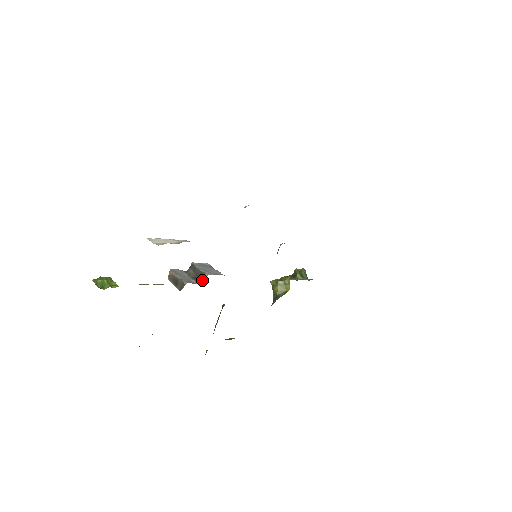
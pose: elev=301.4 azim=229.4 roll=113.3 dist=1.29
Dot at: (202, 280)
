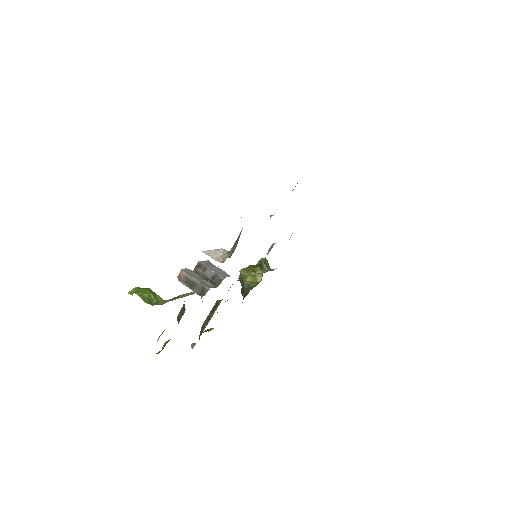
Dot at: (218, 283)
